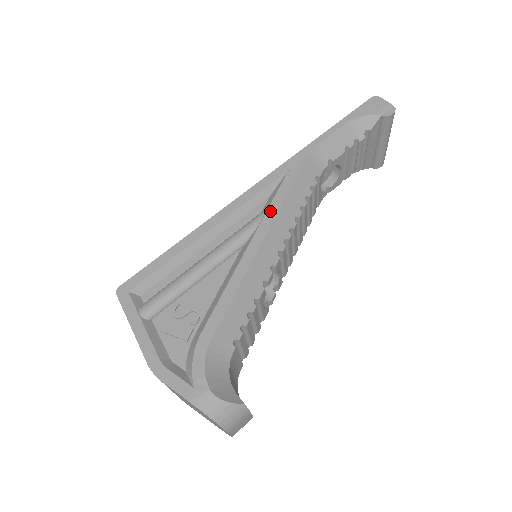
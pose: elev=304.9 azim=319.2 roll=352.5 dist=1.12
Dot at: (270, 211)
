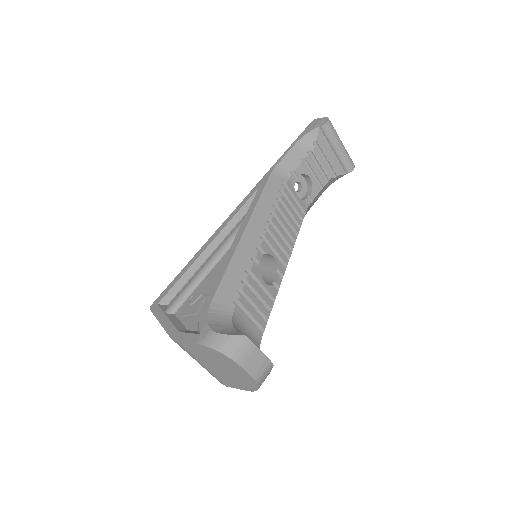
Dot at: (248, 214)
